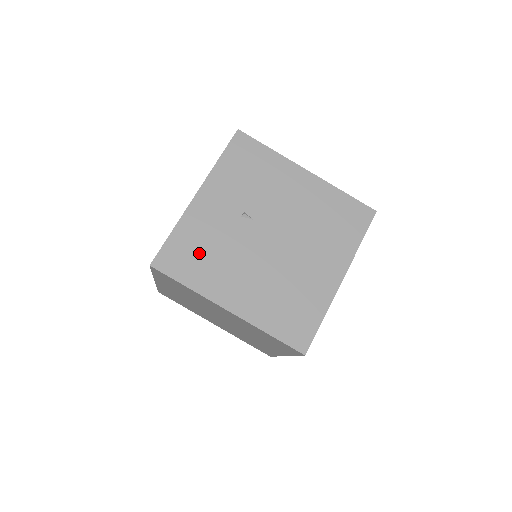
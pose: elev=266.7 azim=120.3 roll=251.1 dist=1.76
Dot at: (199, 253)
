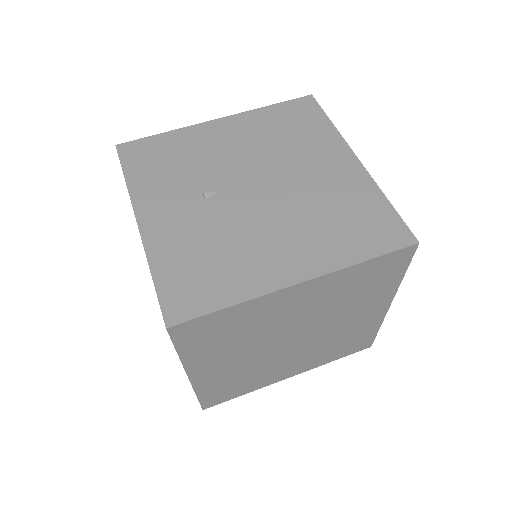
Dot at: (204, 265)
